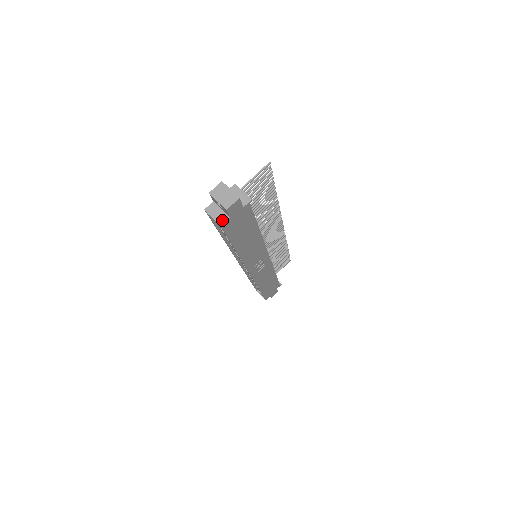
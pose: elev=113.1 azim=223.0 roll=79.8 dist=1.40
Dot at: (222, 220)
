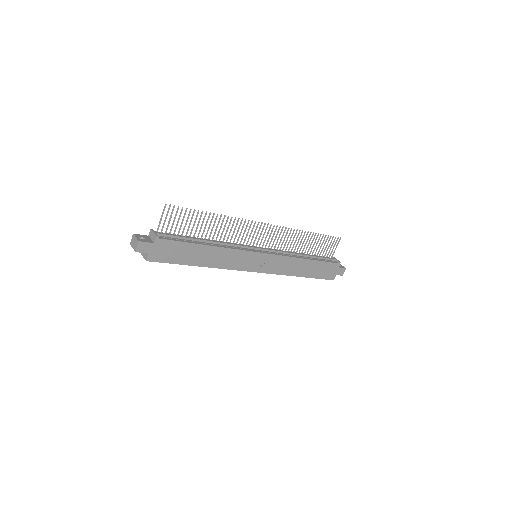
Dot at: (146, 257)
